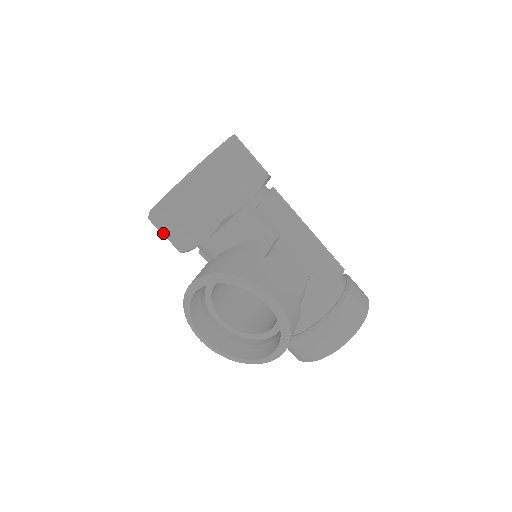
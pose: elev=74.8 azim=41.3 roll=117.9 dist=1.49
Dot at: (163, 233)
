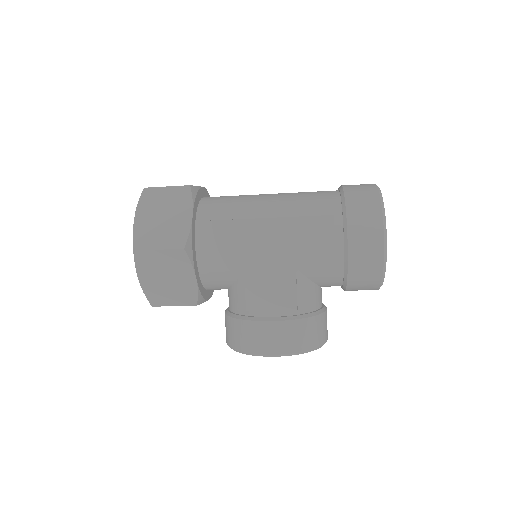
Dot at: occluded
